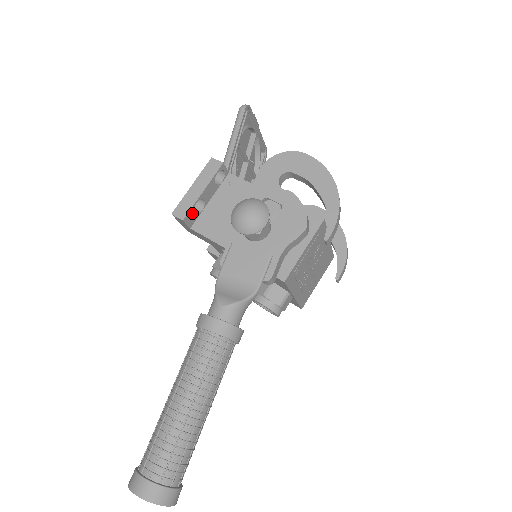
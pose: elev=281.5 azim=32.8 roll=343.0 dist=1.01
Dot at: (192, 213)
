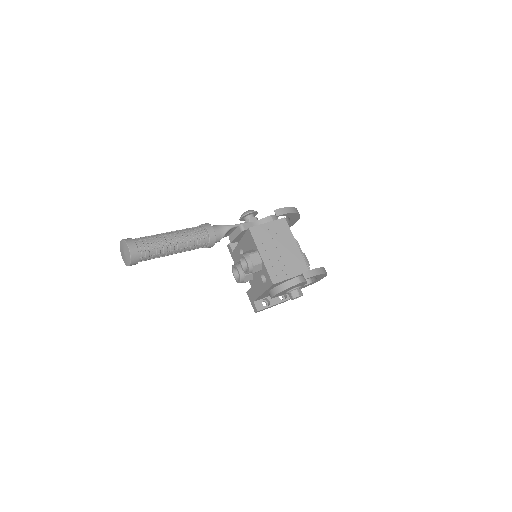
Dot at: (236, 244)
